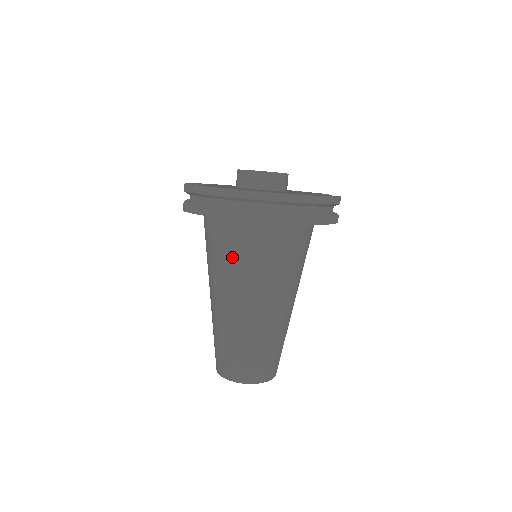
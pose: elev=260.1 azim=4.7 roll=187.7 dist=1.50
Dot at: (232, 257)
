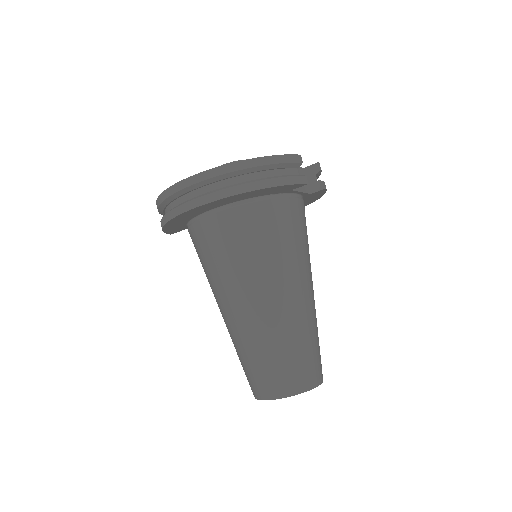
Dot at: (204, 260)
